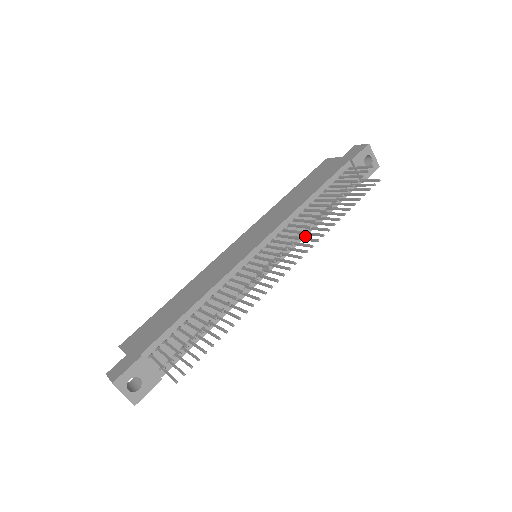
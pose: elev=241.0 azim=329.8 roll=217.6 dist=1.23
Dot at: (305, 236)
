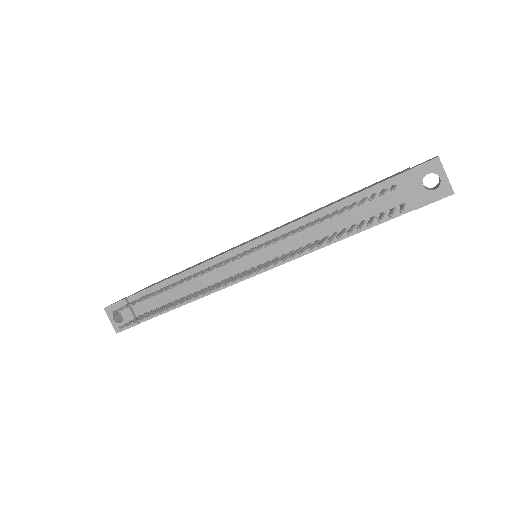
Dot at: (306, 253)
